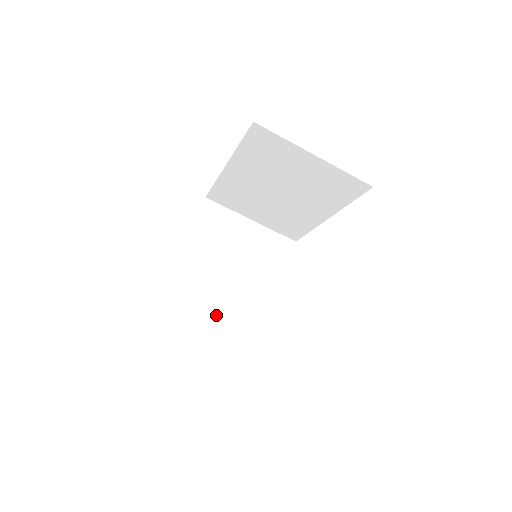
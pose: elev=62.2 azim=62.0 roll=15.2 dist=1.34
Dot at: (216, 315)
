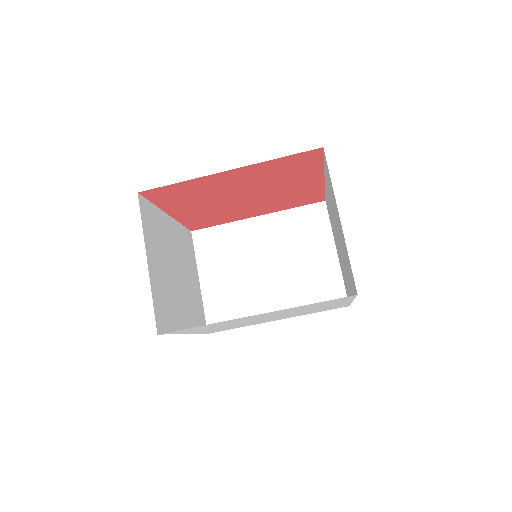
Dot at: (159, 266)
